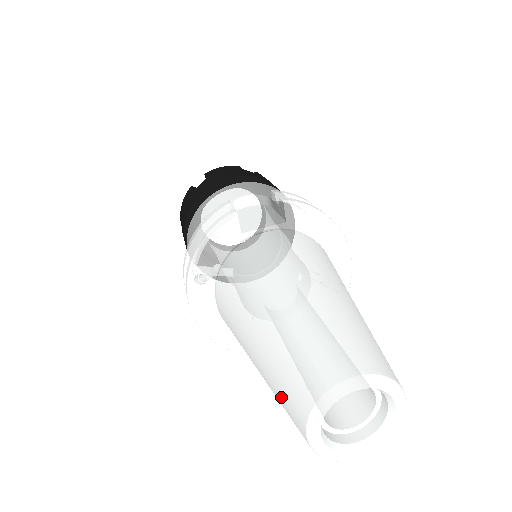
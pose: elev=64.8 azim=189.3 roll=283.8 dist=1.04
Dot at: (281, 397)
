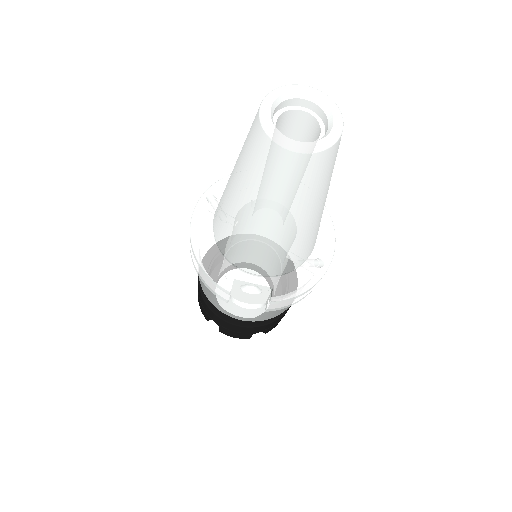
Dot at: (248, 133)
